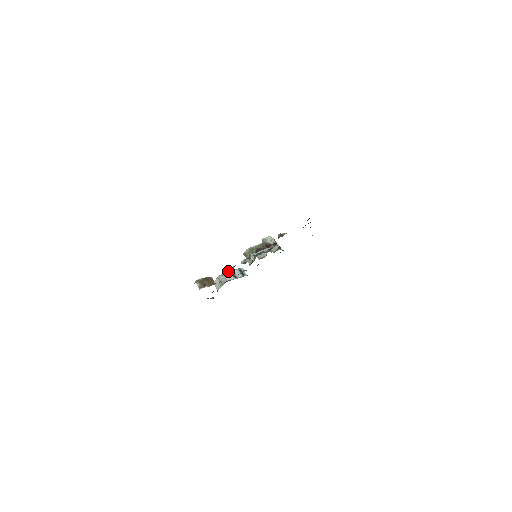
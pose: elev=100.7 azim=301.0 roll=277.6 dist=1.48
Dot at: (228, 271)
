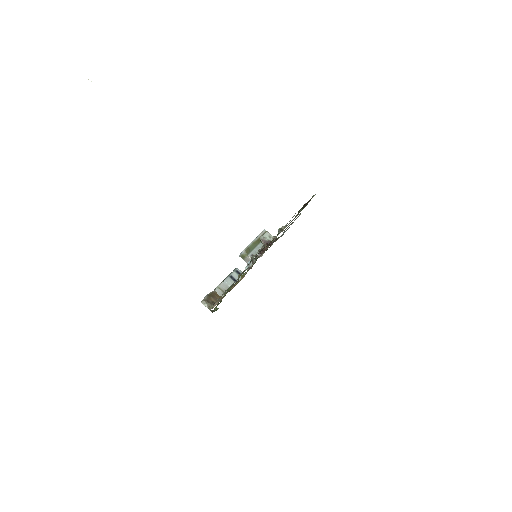
Dot at: (227, 278)
